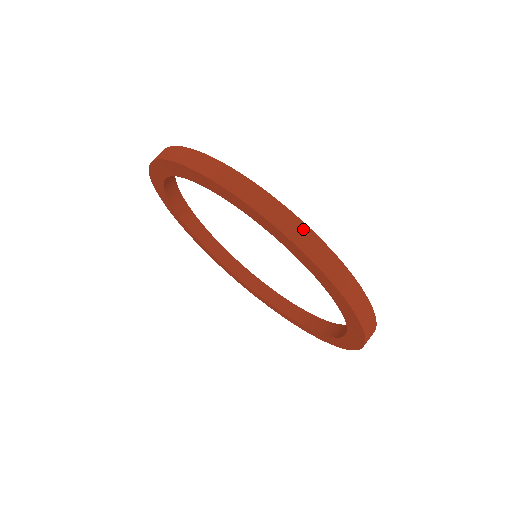
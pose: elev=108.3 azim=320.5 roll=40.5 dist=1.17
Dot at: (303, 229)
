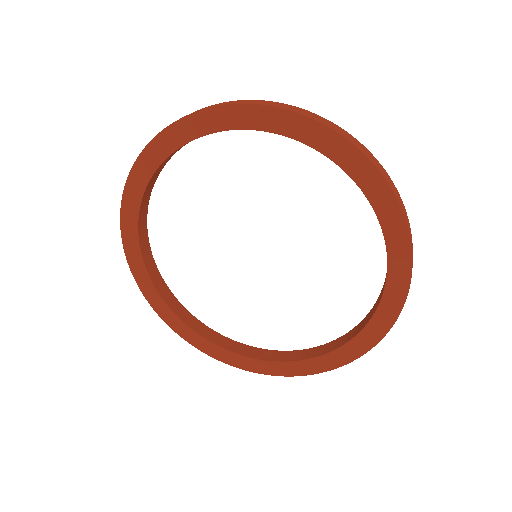
Dot at: occluded
